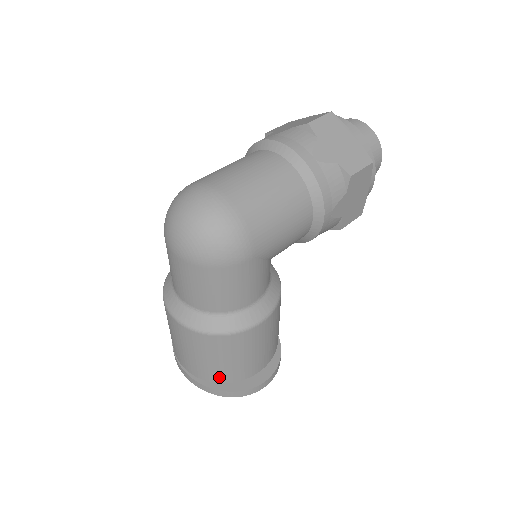
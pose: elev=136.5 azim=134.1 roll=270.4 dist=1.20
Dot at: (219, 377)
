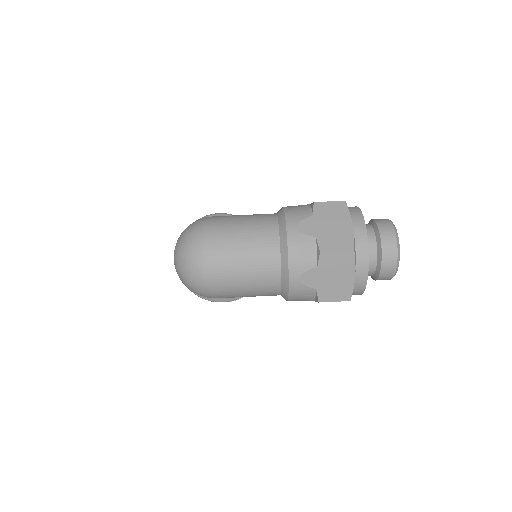
Dot at: occluded
